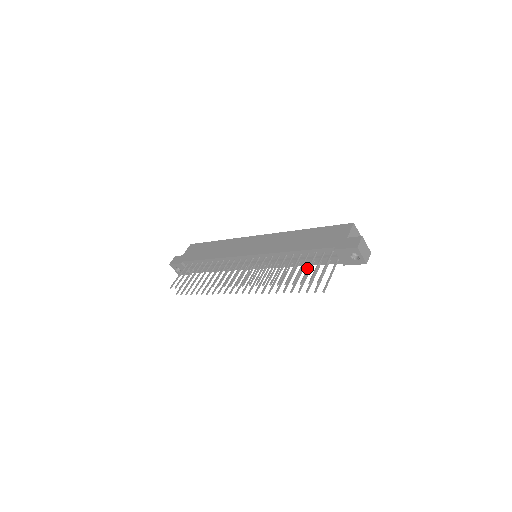
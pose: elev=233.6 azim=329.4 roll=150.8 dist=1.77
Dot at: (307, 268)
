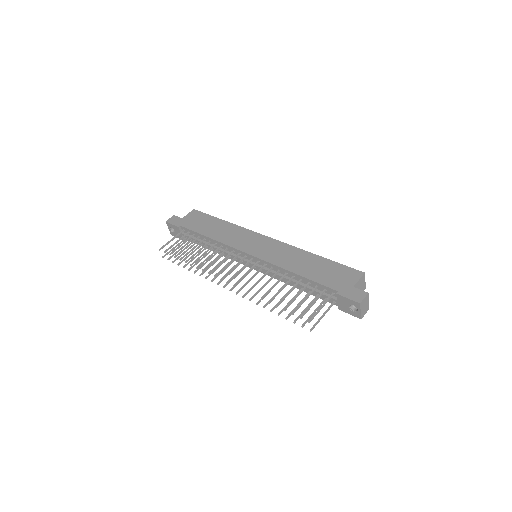
Dot at: occluded
